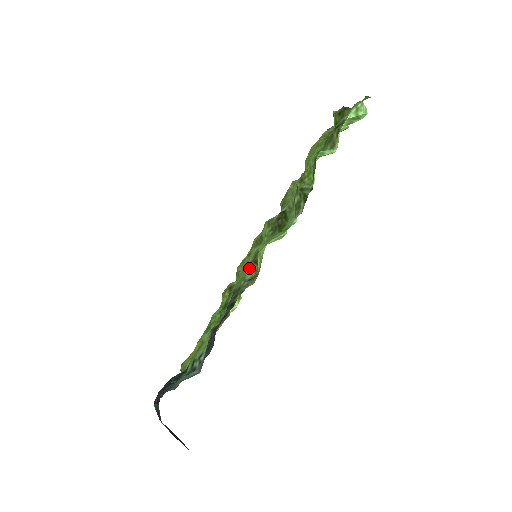
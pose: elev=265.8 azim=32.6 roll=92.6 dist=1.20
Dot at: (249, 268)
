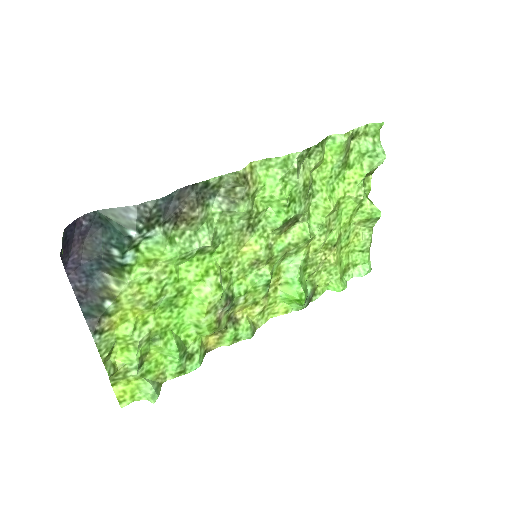
Dot at: (241, 223)
